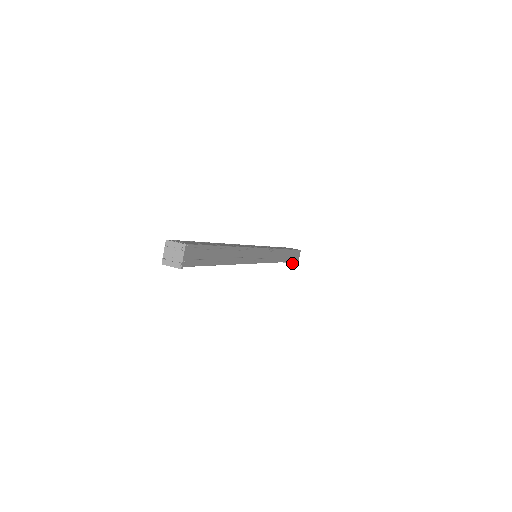
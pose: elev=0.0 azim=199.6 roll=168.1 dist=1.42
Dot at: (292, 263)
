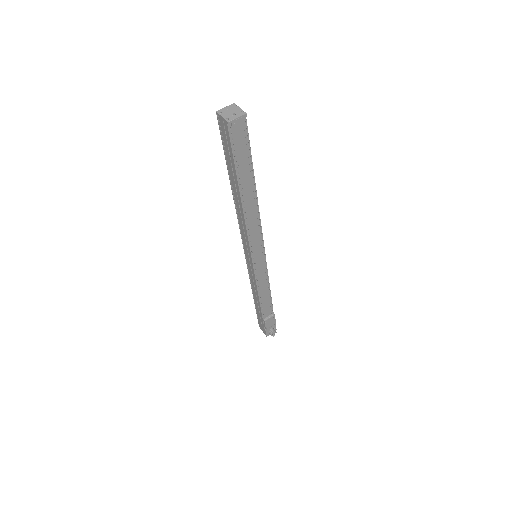
Dot at: (275, 319)
